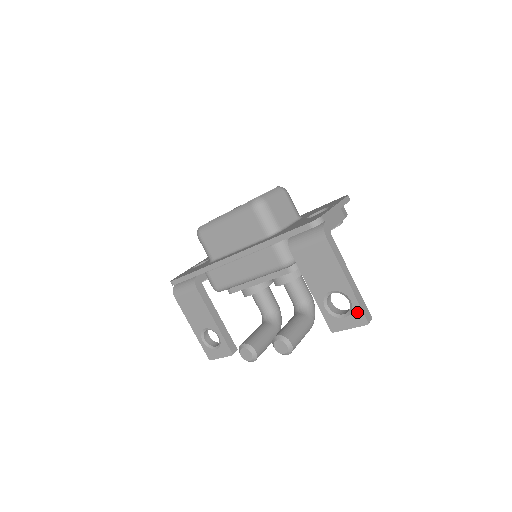
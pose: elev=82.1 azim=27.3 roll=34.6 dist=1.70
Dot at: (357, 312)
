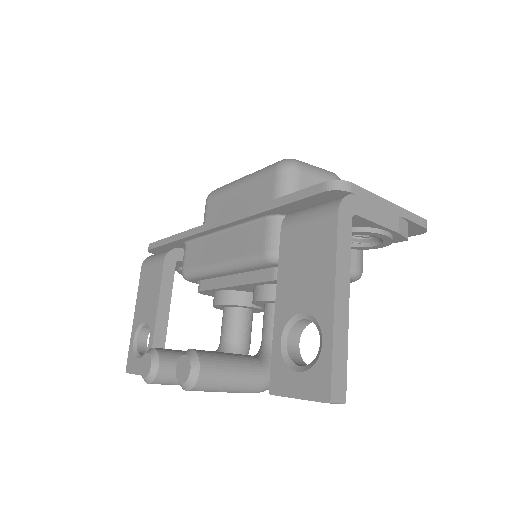
Dot at: (322, 368)
